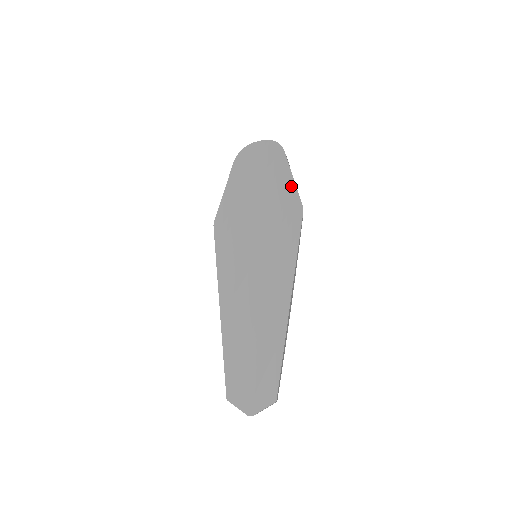
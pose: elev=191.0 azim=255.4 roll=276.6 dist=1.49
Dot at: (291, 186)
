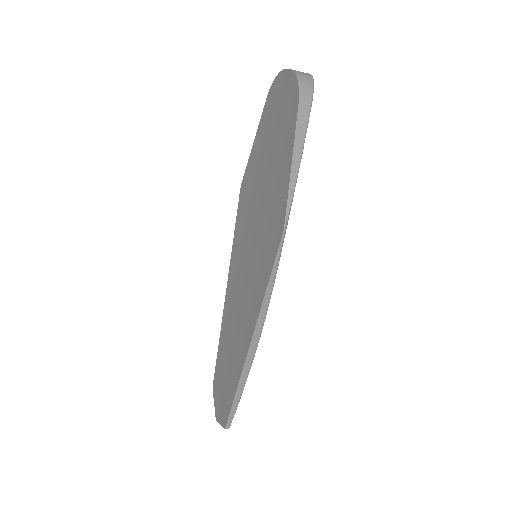
Dot at: (286, 180)
